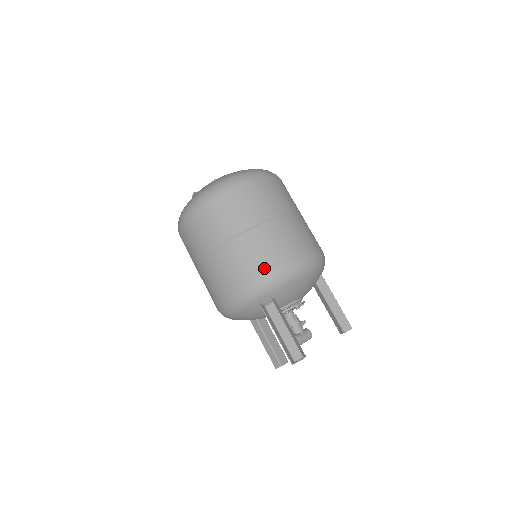
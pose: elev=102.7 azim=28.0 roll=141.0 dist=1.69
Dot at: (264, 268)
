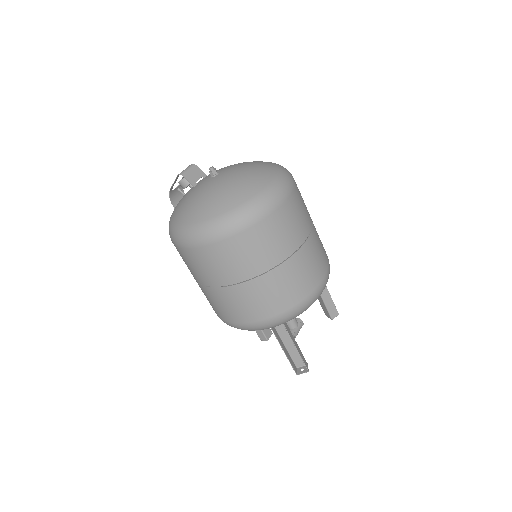
Dot at: (284, 307)
